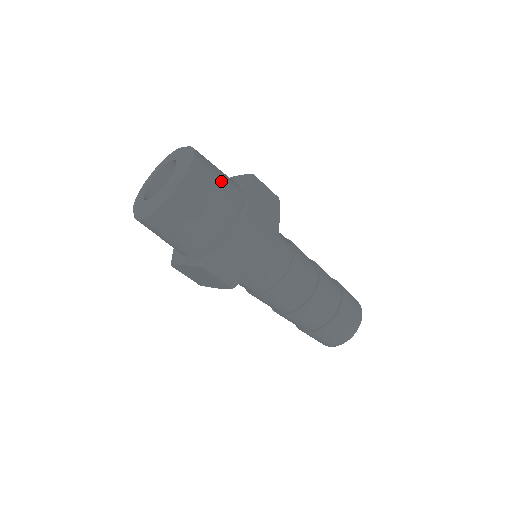
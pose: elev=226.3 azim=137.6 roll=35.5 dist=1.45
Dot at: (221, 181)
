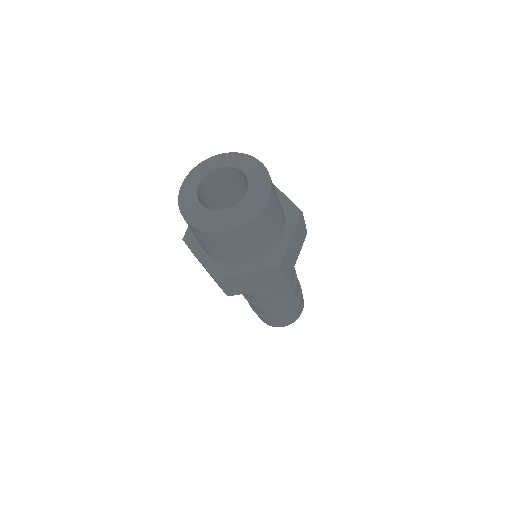
Dot at: (276, 222)
